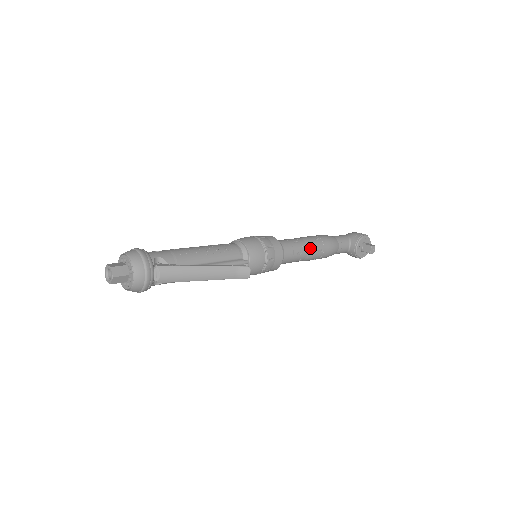
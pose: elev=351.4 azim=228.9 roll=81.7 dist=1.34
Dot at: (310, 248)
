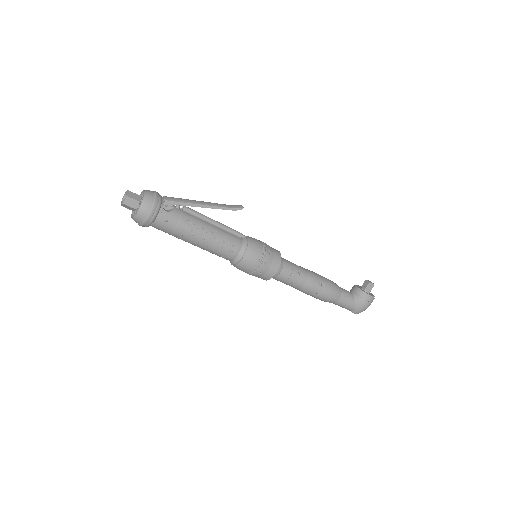
Dot at: (306, 269)
